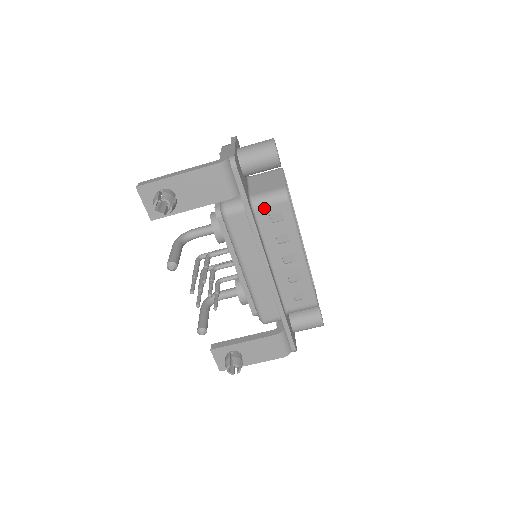
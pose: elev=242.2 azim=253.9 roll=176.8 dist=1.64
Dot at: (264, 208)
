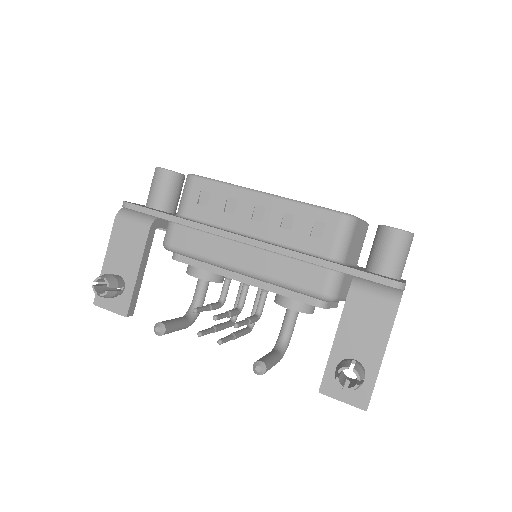
Dot at: (187, 205)
